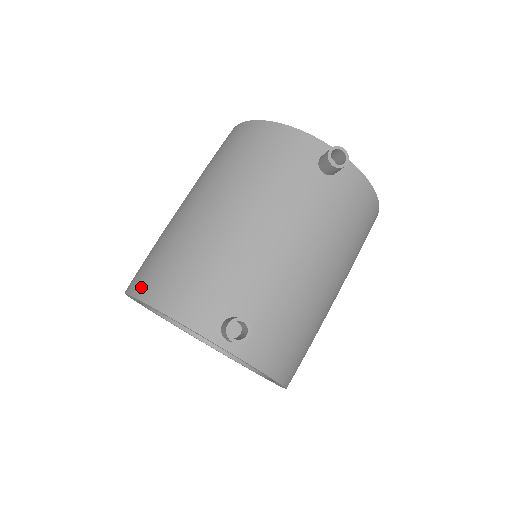
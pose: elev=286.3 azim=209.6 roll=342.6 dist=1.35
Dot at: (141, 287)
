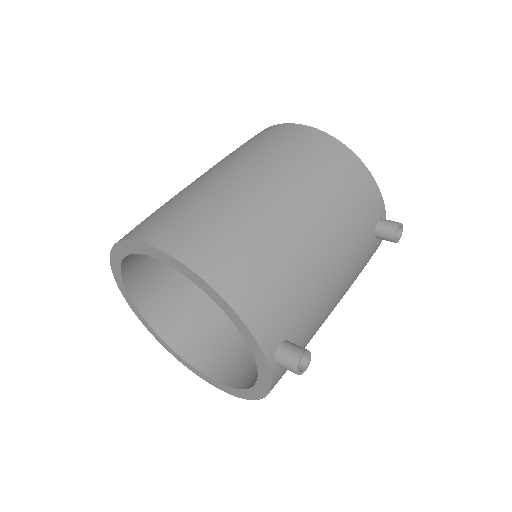
Dot at: (206, 263)
